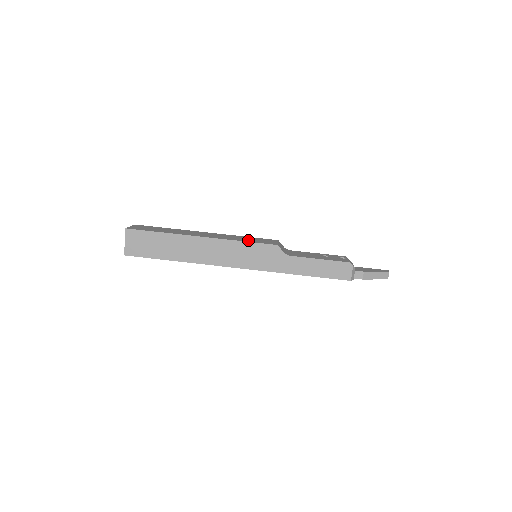
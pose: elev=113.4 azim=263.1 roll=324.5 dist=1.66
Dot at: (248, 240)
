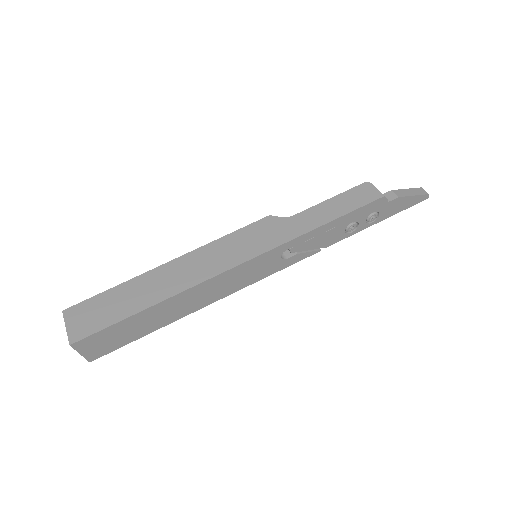
Dot at: occluded
